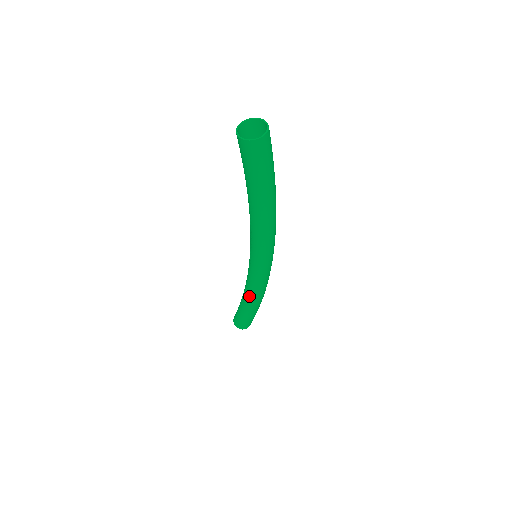
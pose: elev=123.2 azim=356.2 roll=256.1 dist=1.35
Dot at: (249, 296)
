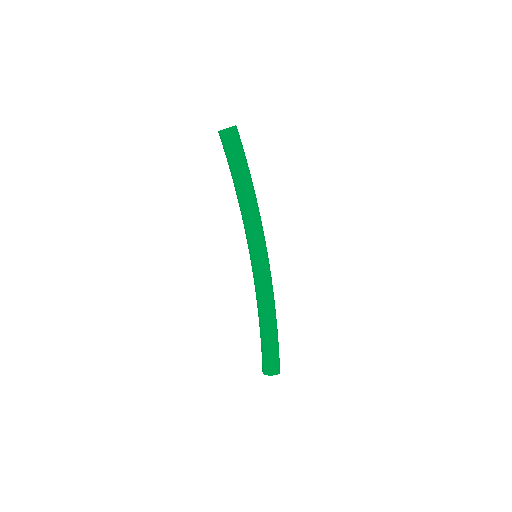
Dot at: (269, 307)
